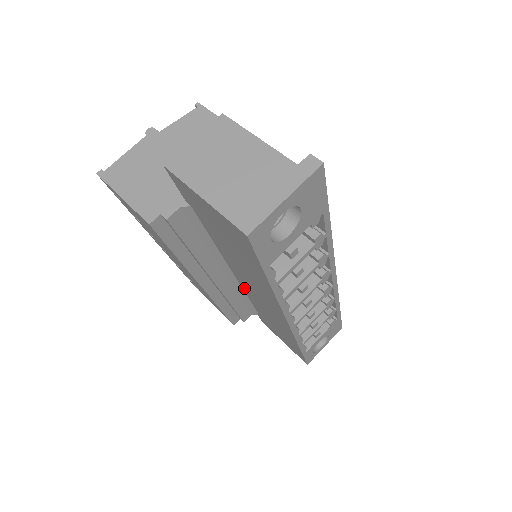
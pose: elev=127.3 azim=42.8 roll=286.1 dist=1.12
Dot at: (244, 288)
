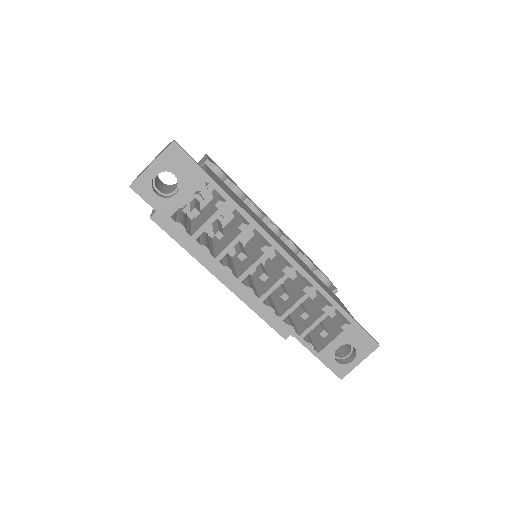
Dot at: occluded
